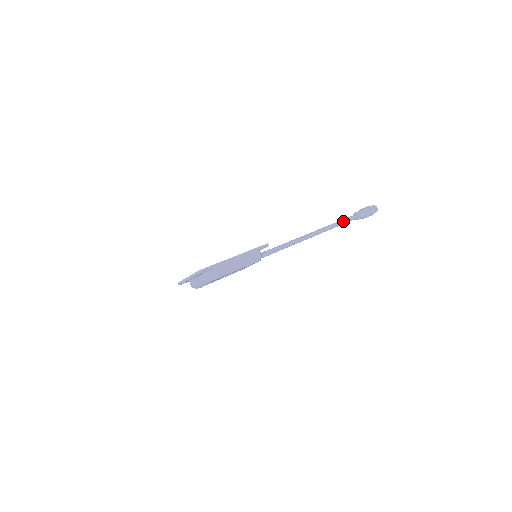
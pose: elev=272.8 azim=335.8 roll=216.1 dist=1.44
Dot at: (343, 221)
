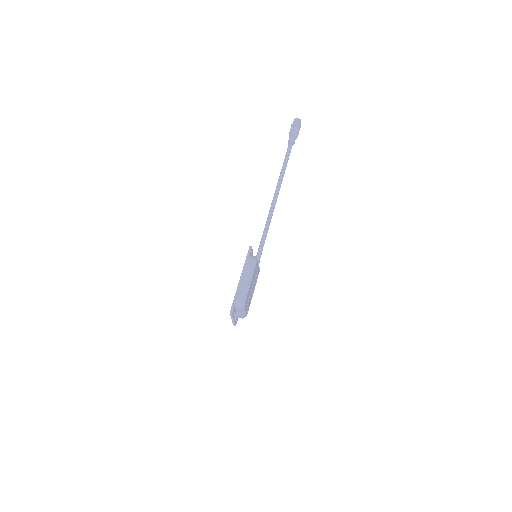
Dot at: (286, 159)
